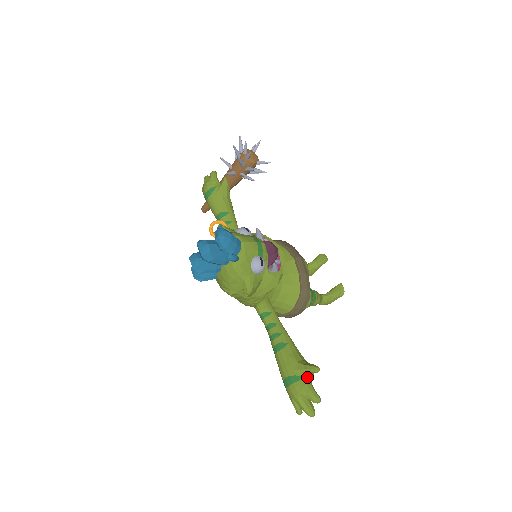
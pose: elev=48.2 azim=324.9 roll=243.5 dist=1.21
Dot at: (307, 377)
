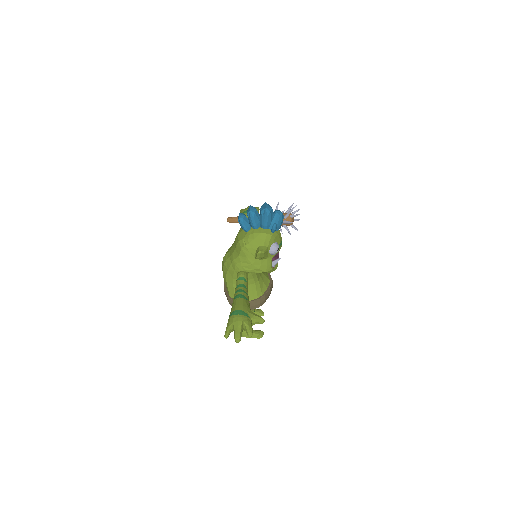
Dot at: (252, 321)
